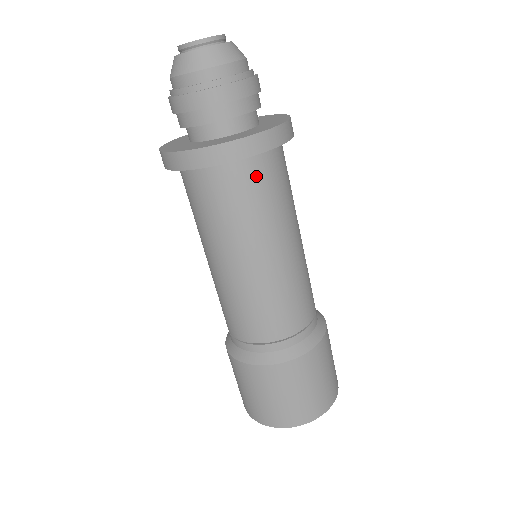
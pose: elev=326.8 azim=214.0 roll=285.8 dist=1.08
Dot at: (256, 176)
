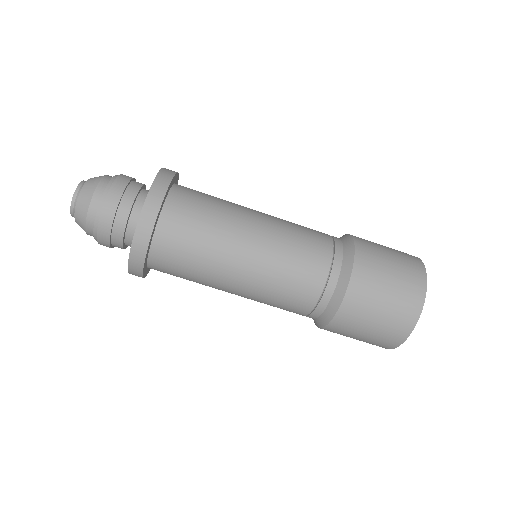
Dot at: (181, 214)
